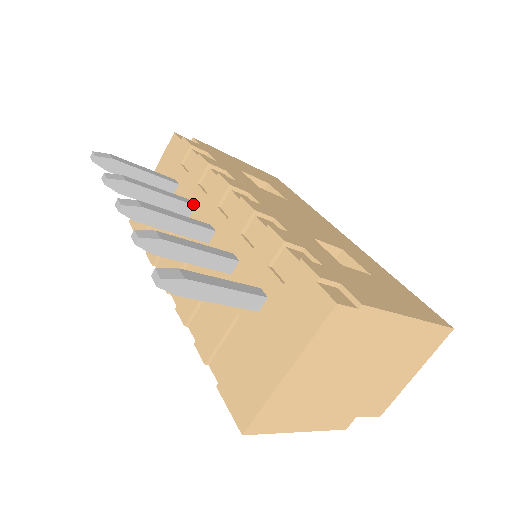
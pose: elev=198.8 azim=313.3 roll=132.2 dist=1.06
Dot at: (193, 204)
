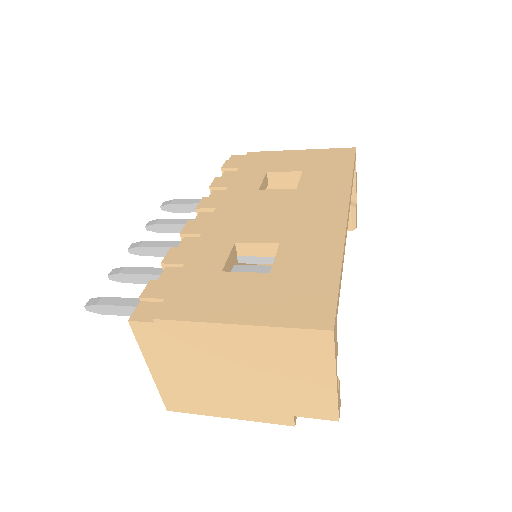
Dot at: occluded
